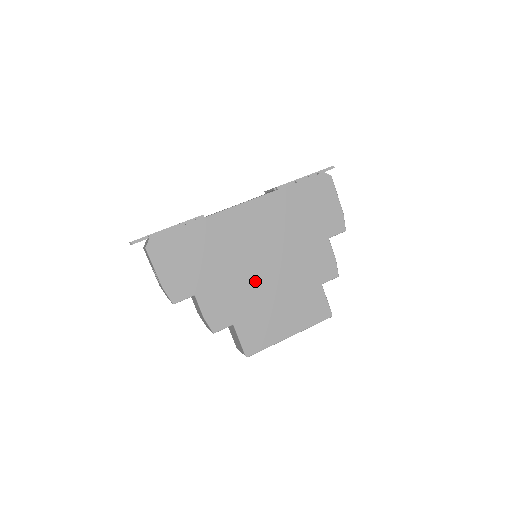
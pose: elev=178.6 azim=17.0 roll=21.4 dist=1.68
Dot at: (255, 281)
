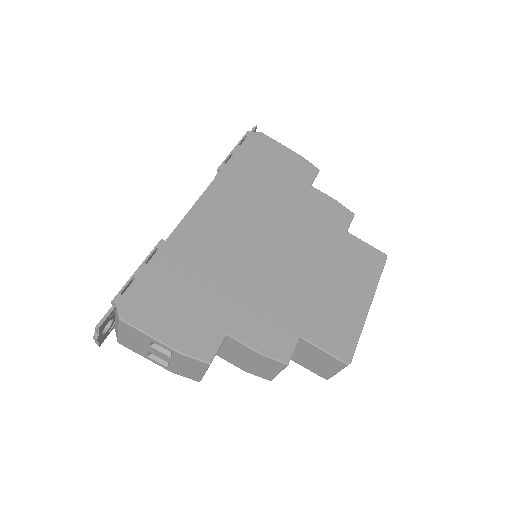
Dot at: (280, 272)
